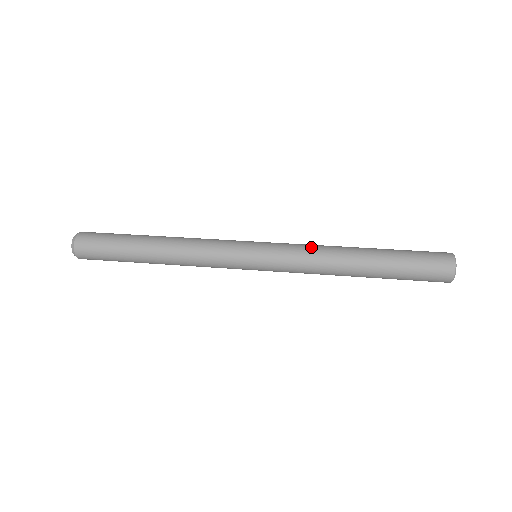
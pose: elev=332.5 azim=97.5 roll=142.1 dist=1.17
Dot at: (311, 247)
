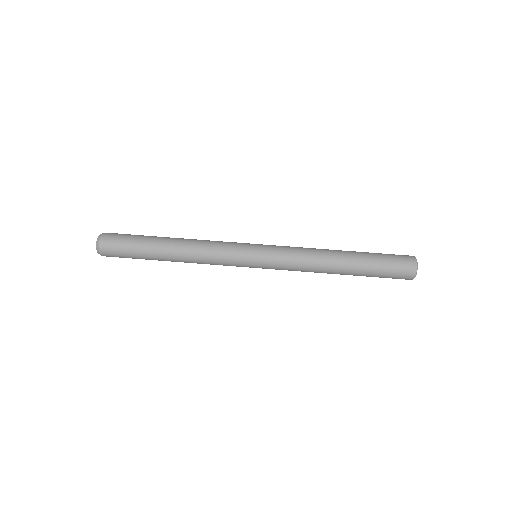
Dot at: (302, 253)
